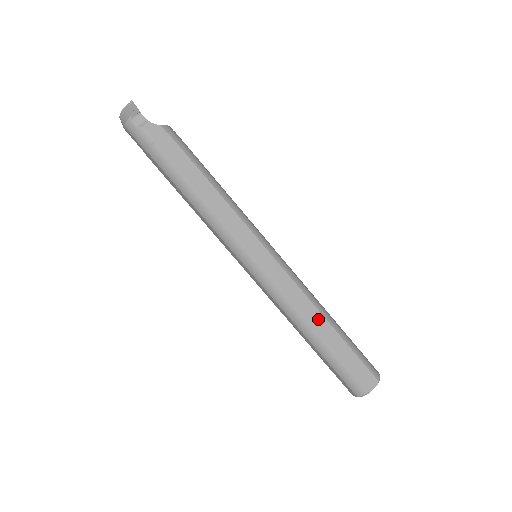
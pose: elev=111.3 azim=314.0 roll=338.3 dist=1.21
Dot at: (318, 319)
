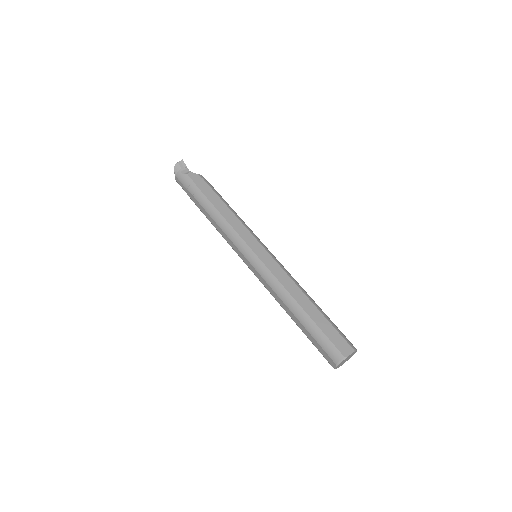
Dot at: (301, 296)
